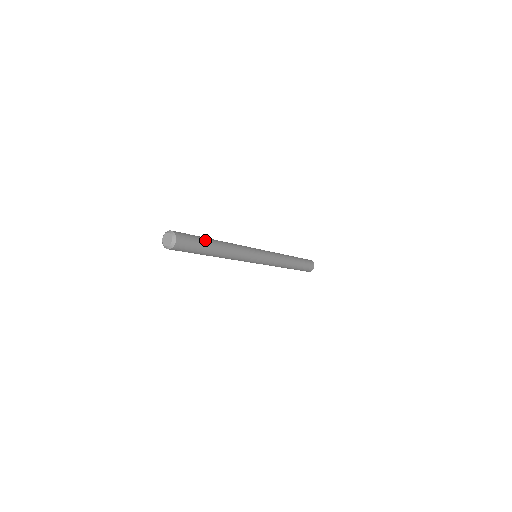
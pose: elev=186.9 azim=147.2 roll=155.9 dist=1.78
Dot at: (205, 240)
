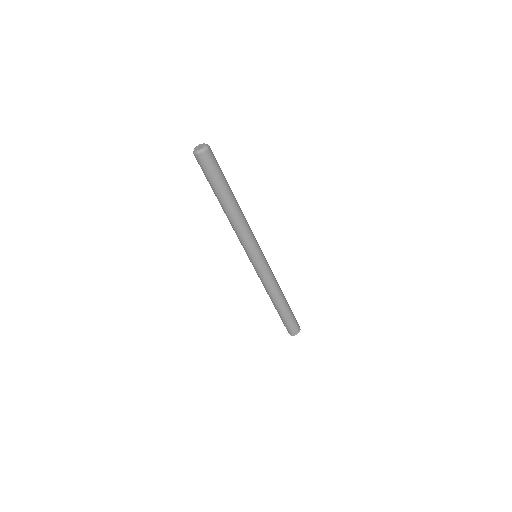
Dot at: occluded
